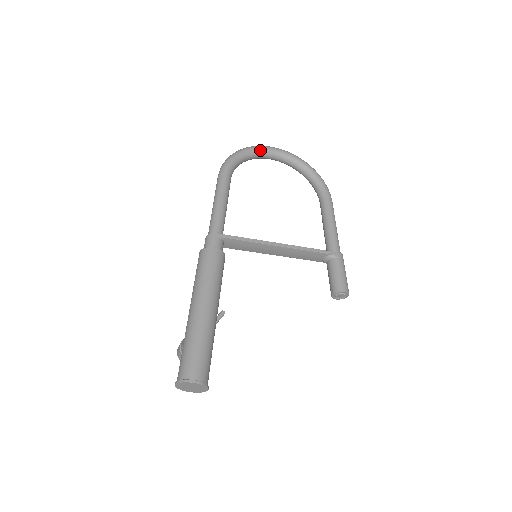
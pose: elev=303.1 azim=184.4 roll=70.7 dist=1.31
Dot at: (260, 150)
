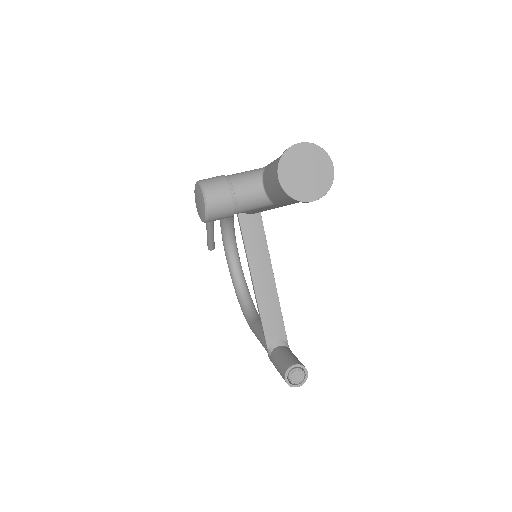
Dot at: occluded
